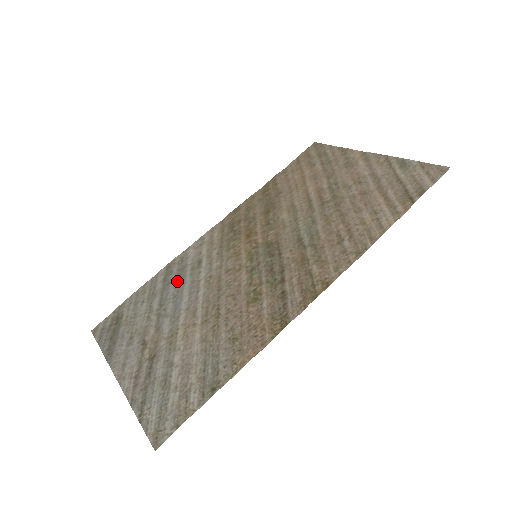
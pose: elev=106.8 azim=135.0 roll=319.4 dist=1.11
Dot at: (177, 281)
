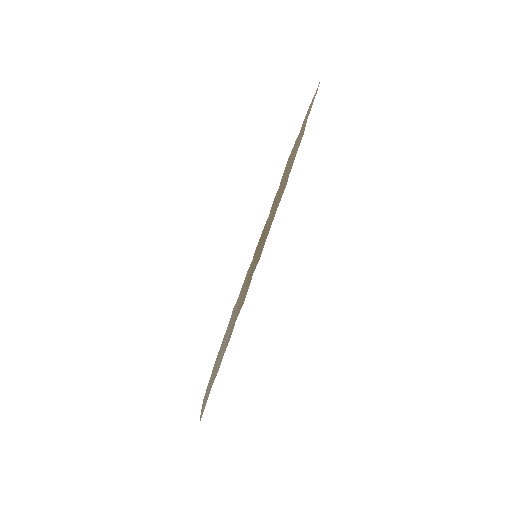
Dot at: (231, 317)
